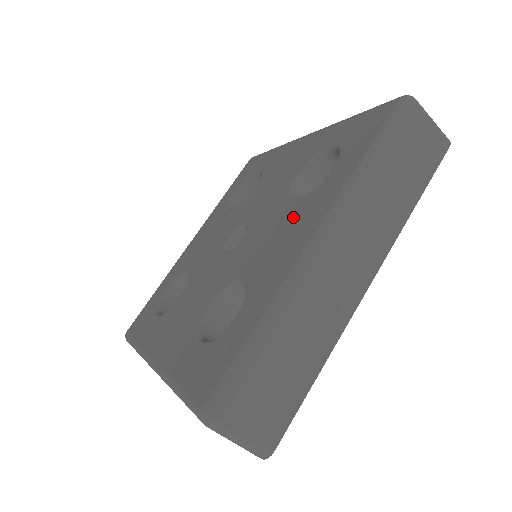
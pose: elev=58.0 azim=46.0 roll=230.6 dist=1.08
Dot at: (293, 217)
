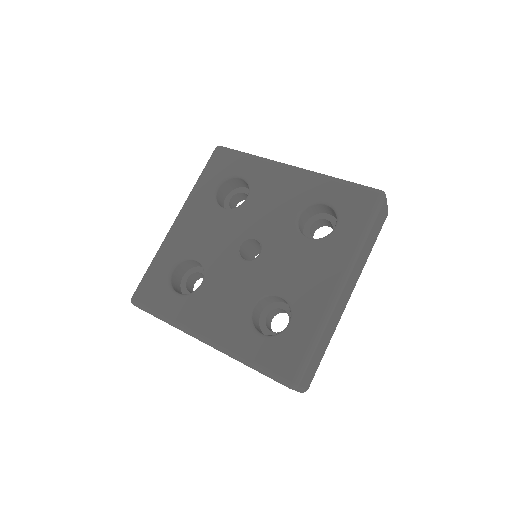
Dot at: (312, 257)
